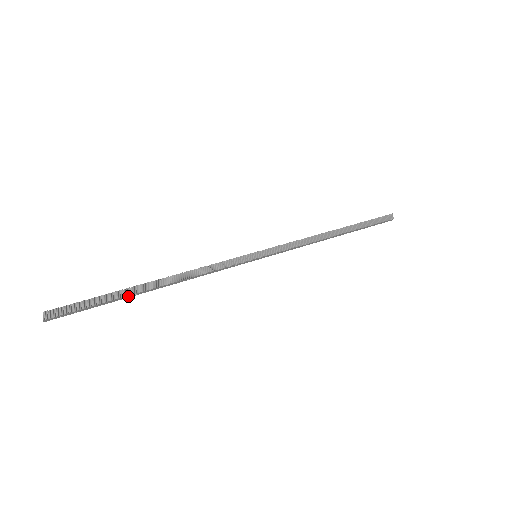
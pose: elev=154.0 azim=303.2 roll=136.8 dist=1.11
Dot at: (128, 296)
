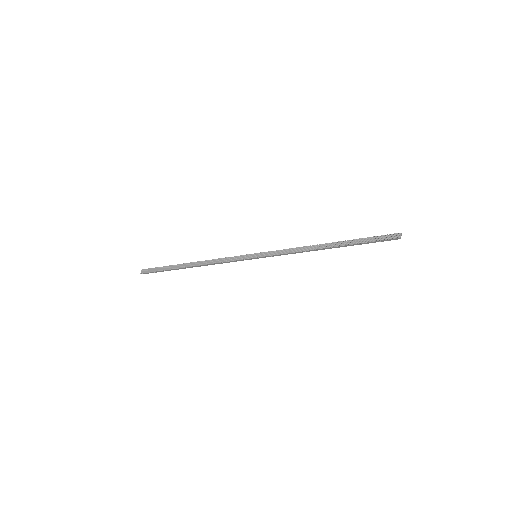
Dot at: (177, 269)
